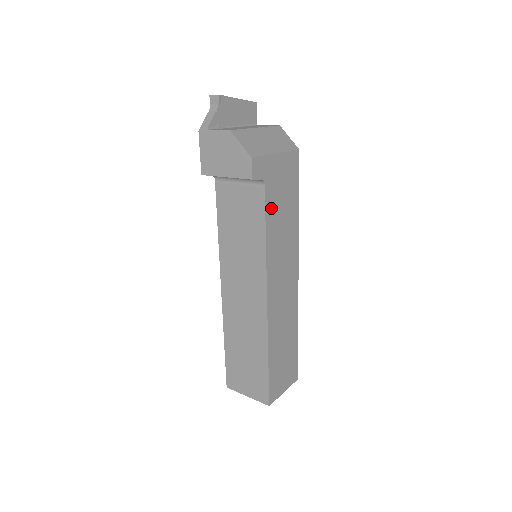
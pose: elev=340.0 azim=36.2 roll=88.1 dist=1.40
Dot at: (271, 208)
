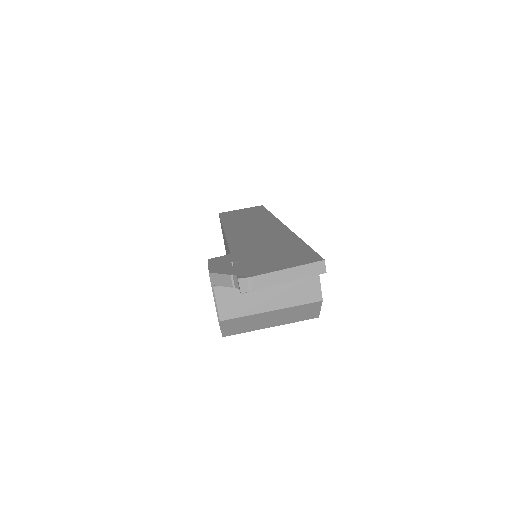
Dot at: occluded
